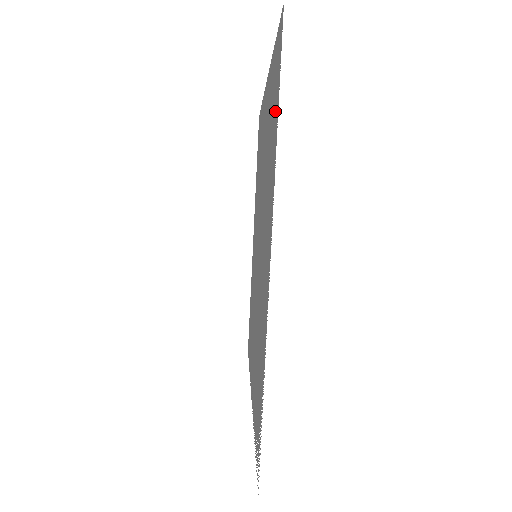
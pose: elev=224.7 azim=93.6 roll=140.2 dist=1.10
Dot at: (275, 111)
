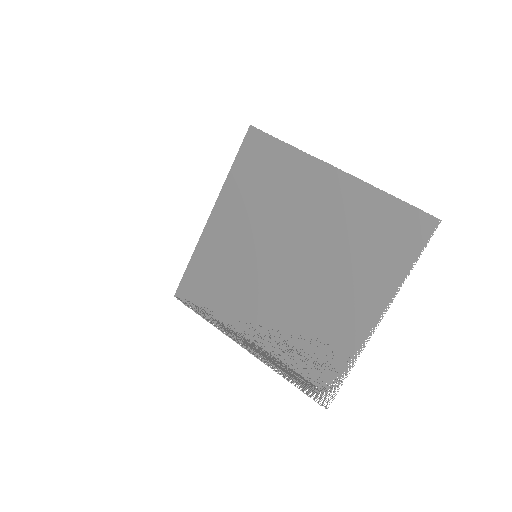
Dot at: (402, 251)
